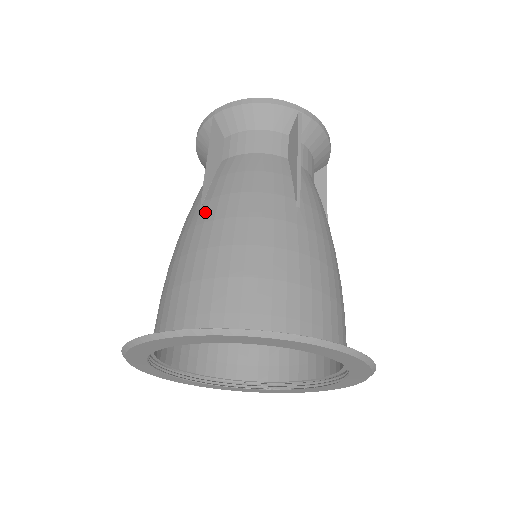
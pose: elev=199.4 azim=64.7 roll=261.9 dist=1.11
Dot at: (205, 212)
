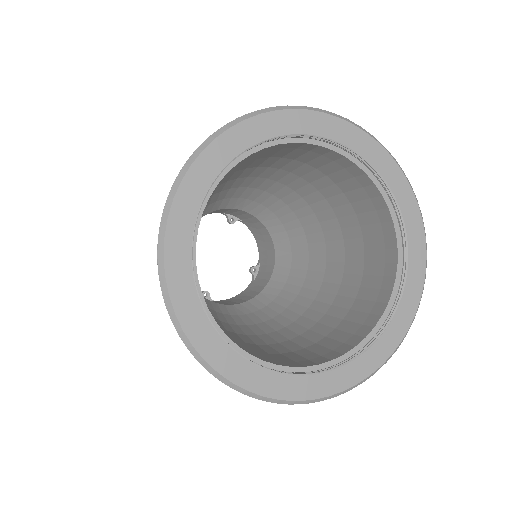
Dot at: (263, 180)
